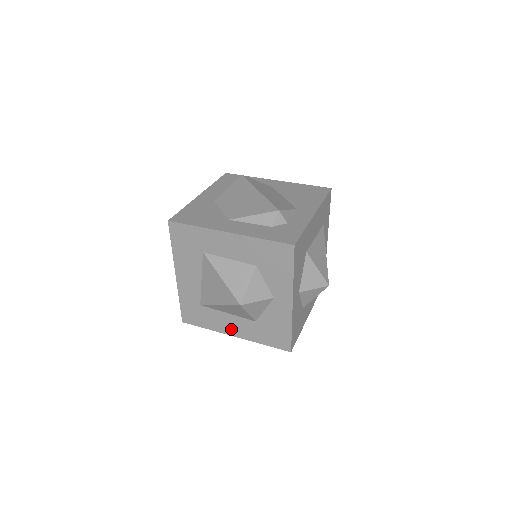
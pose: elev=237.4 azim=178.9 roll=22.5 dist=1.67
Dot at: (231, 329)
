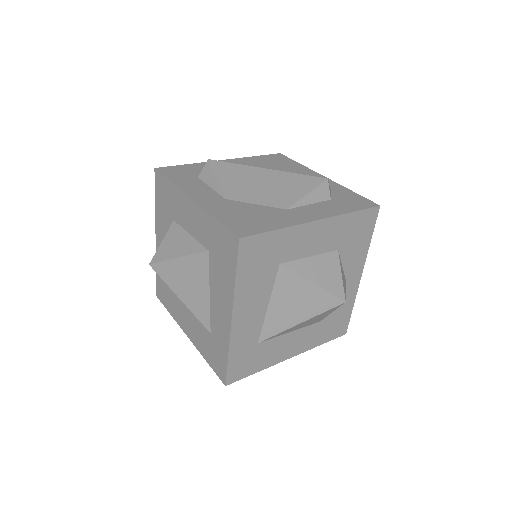
Dot at: (290, 350)
